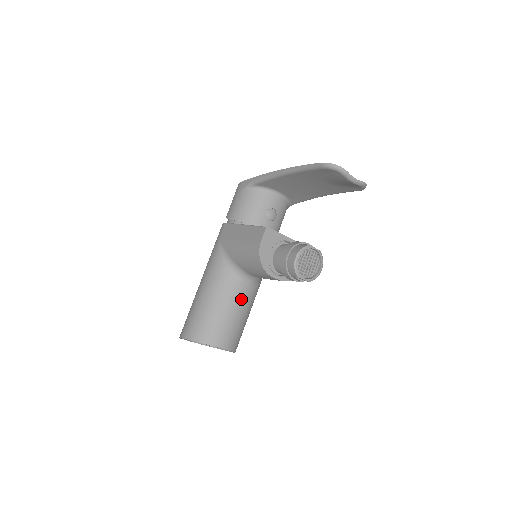
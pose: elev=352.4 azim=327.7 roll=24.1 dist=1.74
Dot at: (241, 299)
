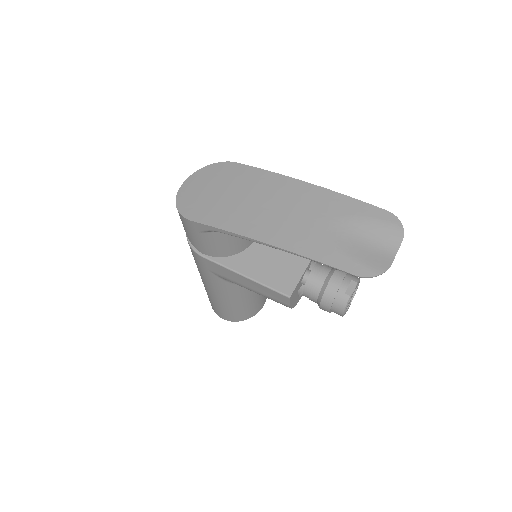
Dot at: occluded
